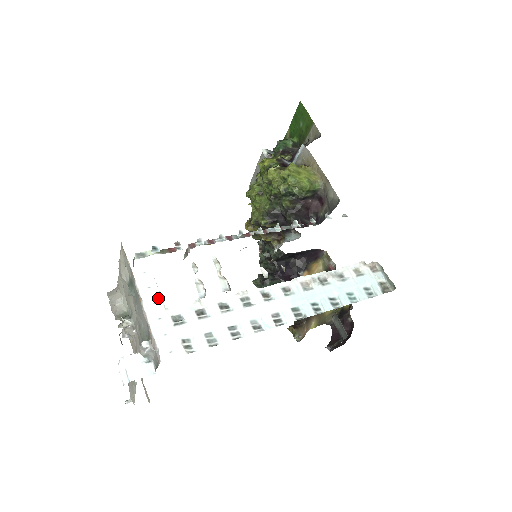
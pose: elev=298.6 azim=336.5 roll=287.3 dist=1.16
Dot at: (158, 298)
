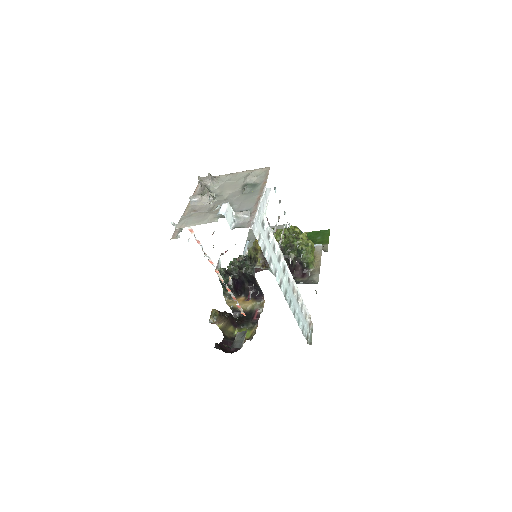
Dot at: (265, 206)
